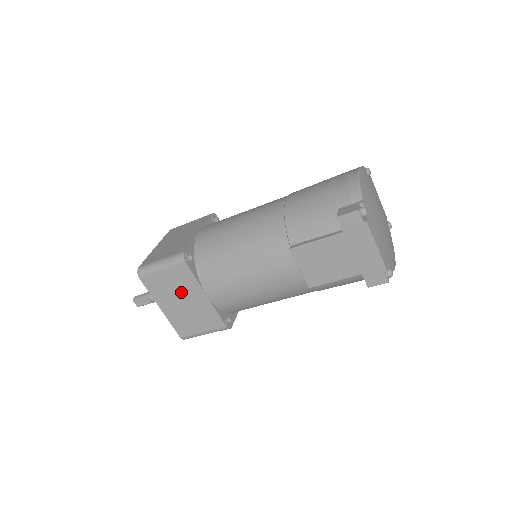
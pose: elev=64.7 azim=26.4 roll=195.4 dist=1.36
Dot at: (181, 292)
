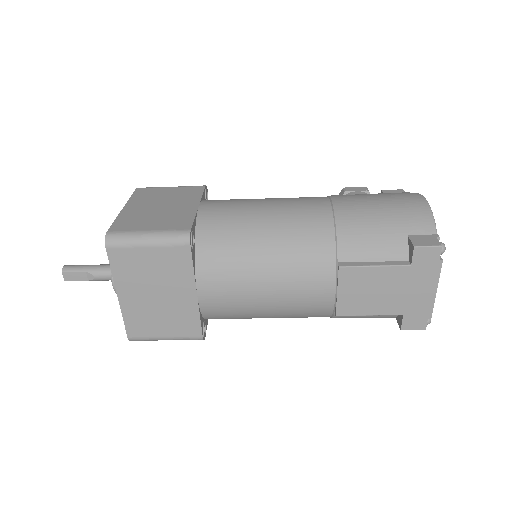
Dot at: (162, 281)
